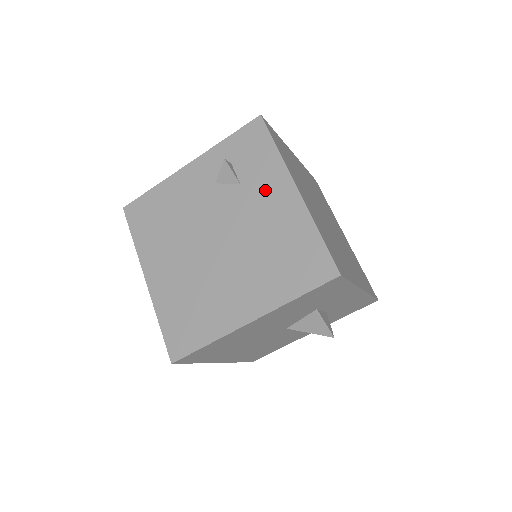
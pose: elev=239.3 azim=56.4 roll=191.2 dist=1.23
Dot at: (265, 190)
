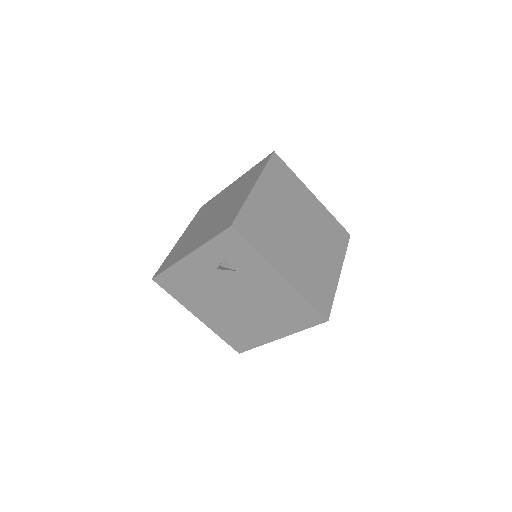
Dot at: (258, 276)
